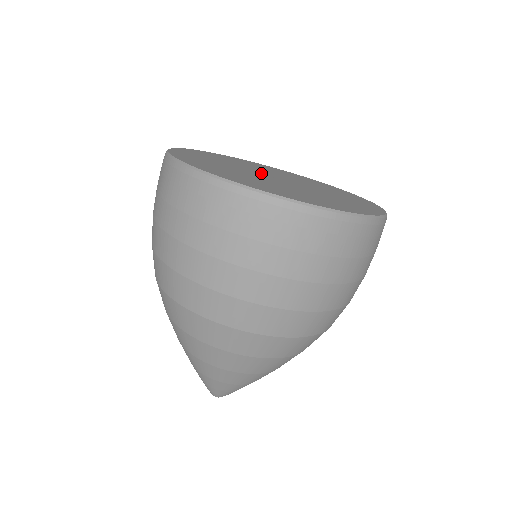
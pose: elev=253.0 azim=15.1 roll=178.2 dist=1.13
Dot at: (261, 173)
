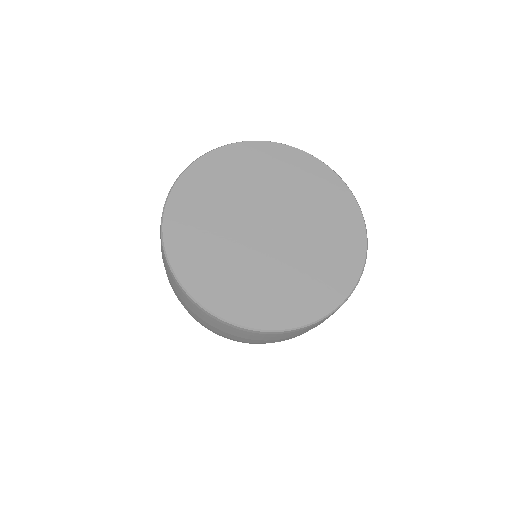
Dot at: (251, 226)
